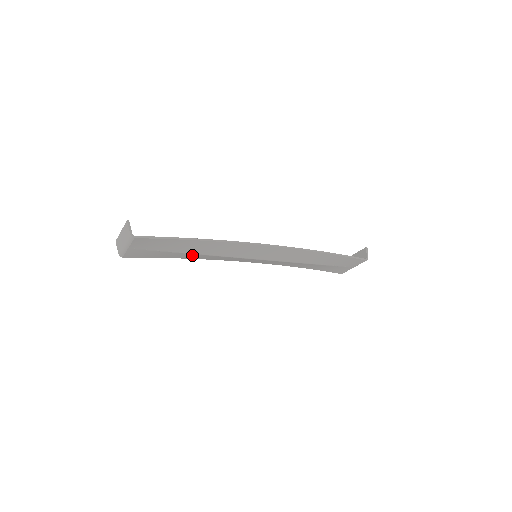
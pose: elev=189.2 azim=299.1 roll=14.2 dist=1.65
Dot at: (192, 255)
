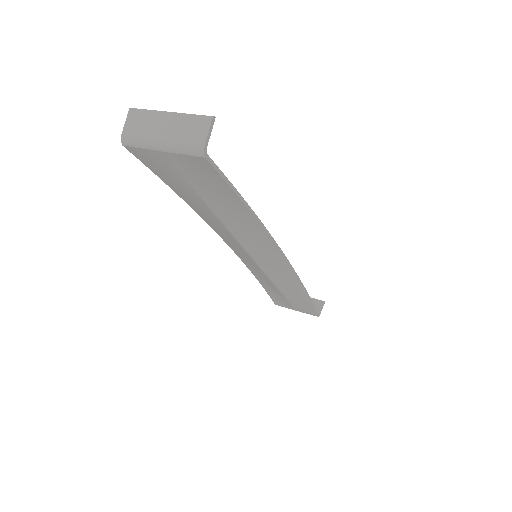
Dot at: (208, 212)
